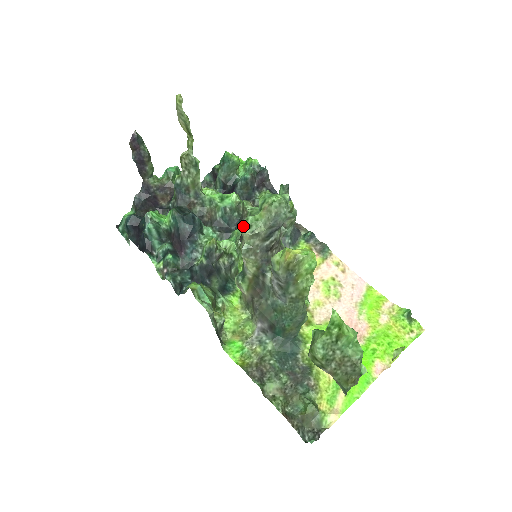
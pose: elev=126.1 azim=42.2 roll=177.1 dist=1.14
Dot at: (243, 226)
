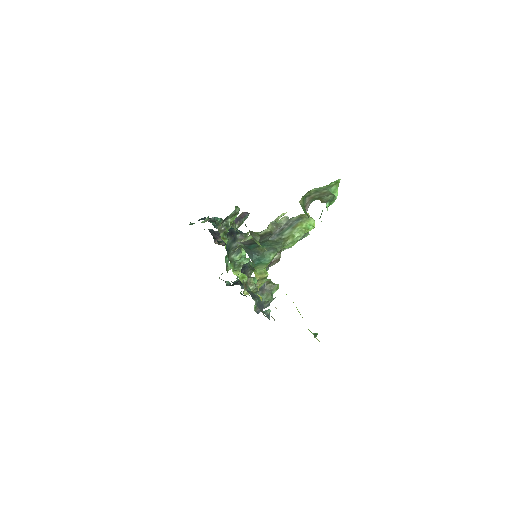
Dot at: occluded
